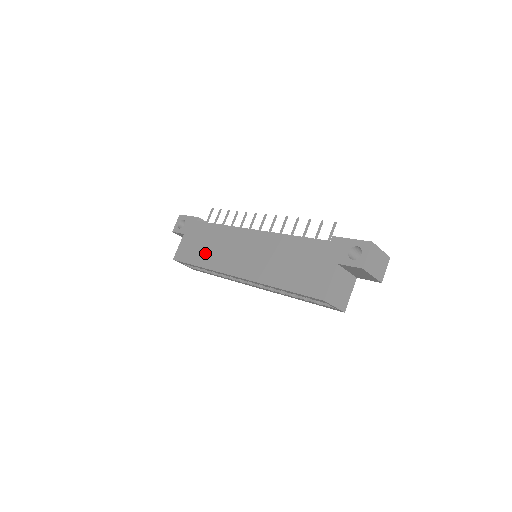
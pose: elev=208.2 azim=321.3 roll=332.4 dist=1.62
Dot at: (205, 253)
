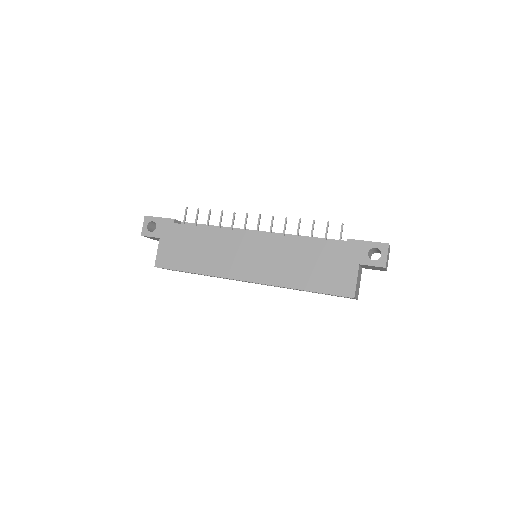
Dot at: (198, 259)
